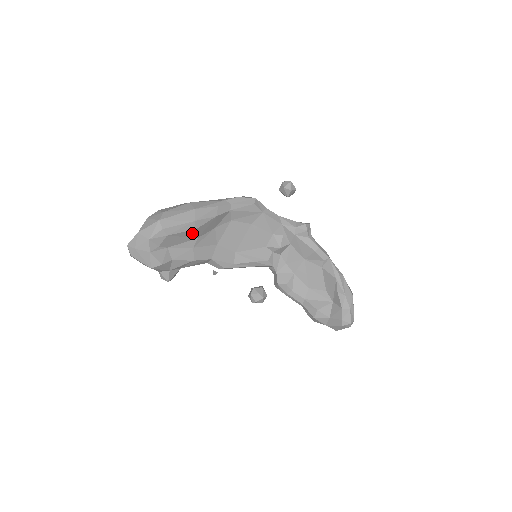
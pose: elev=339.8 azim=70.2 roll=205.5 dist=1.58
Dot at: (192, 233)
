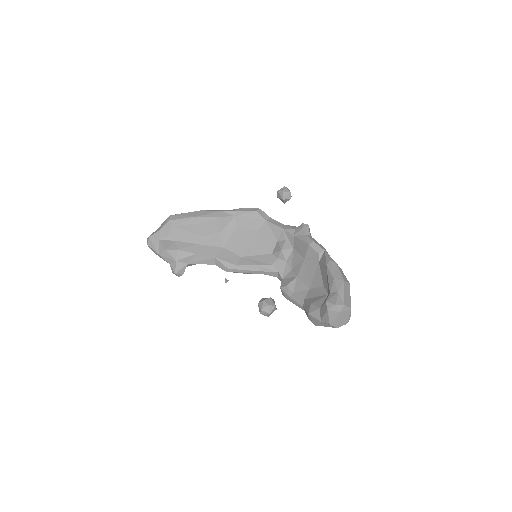
Dot at: (196, 228)
